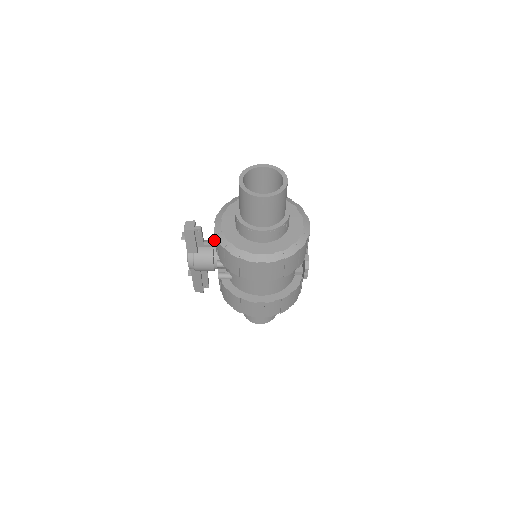
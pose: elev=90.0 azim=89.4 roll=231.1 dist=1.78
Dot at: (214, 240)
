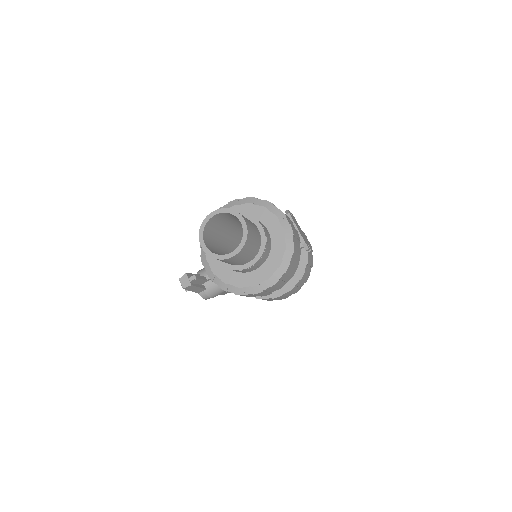
Dot at: occluded
